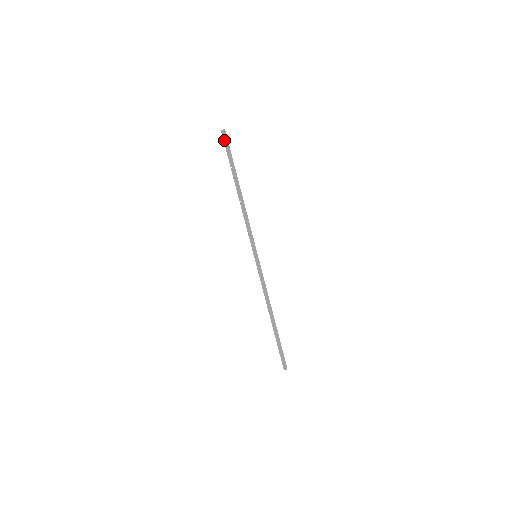
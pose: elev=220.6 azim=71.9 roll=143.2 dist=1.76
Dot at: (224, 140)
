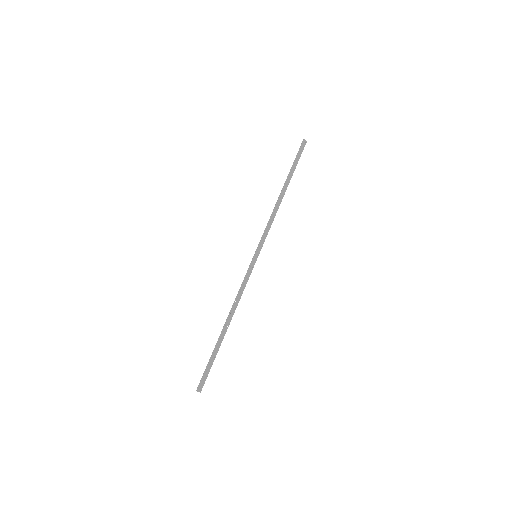
Dot at: (301, 147)
